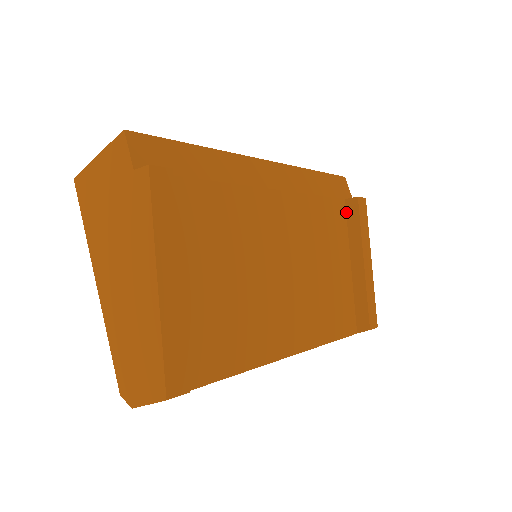
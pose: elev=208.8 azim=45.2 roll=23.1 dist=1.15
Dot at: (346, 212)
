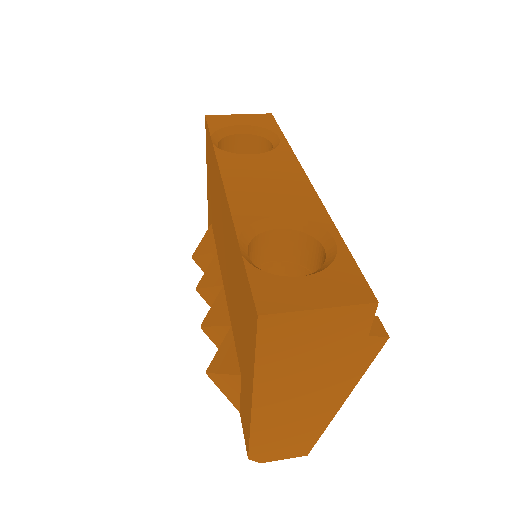
Dot at: occluded
